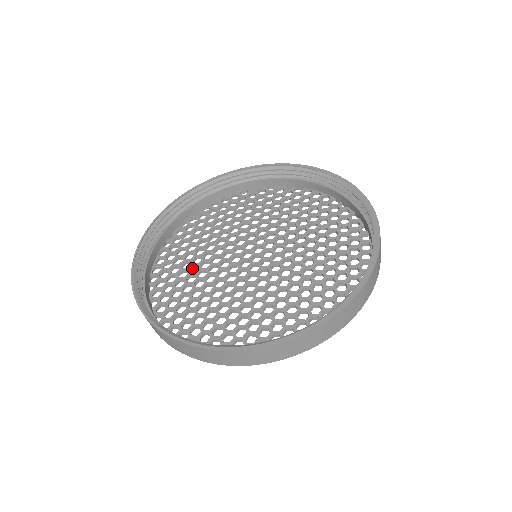
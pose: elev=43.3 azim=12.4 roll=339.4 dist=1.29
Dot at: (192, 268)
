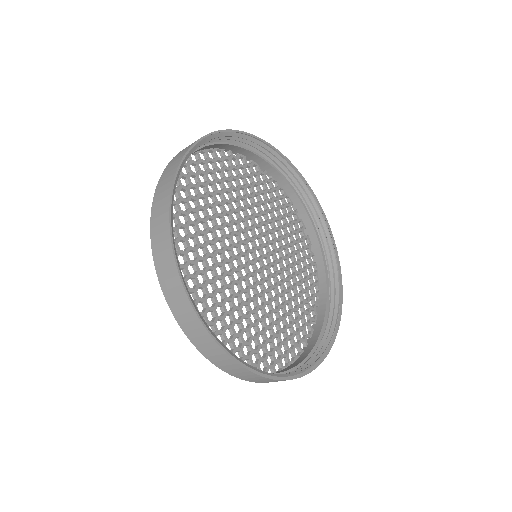
Dot at: (197, 248)
